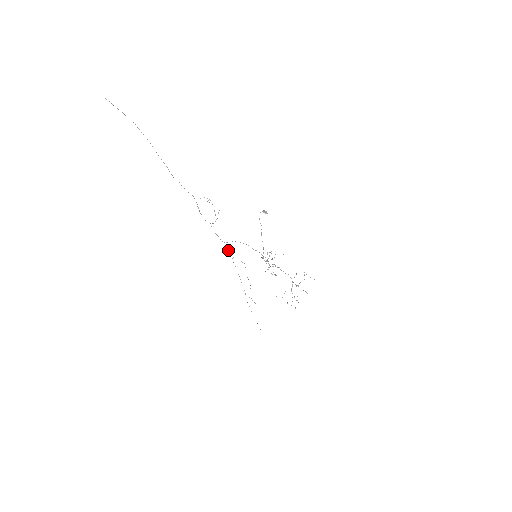
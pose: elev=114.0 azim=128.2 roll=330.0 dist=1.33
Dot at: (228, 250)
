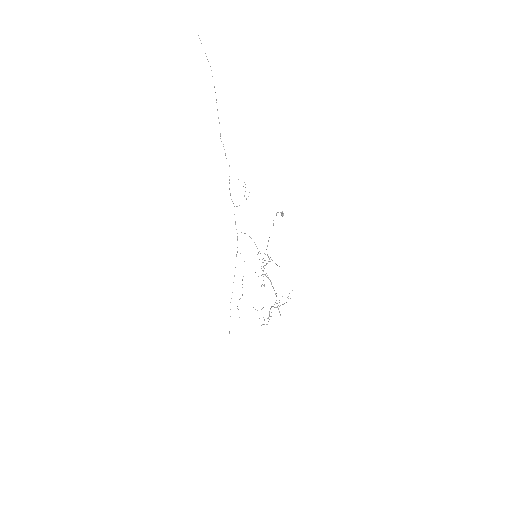
Dot at: occluded
